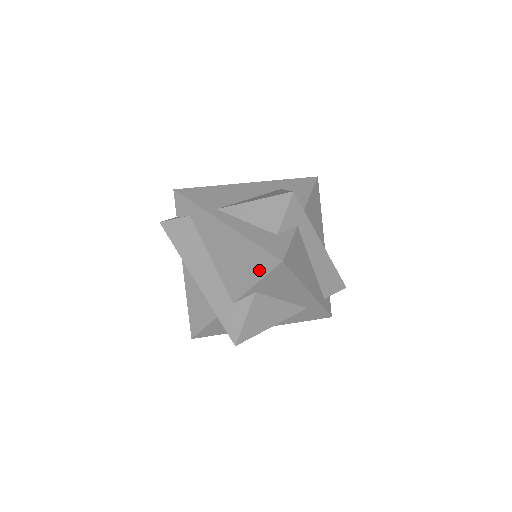
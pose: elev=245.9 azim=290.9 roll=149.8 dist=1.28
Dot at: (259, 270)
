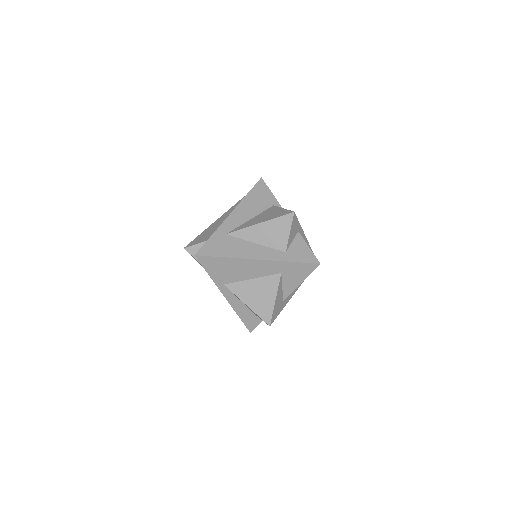
Dot at: occluded
